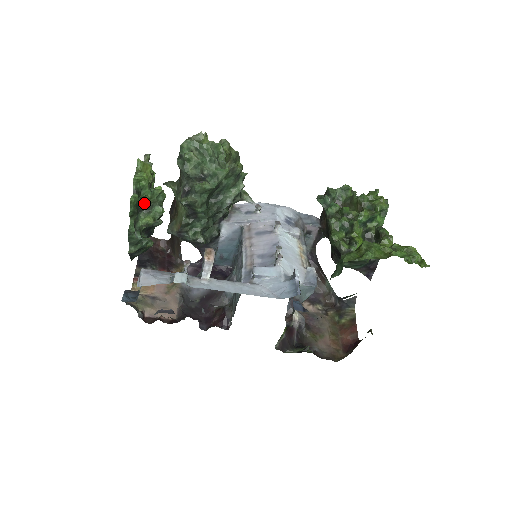
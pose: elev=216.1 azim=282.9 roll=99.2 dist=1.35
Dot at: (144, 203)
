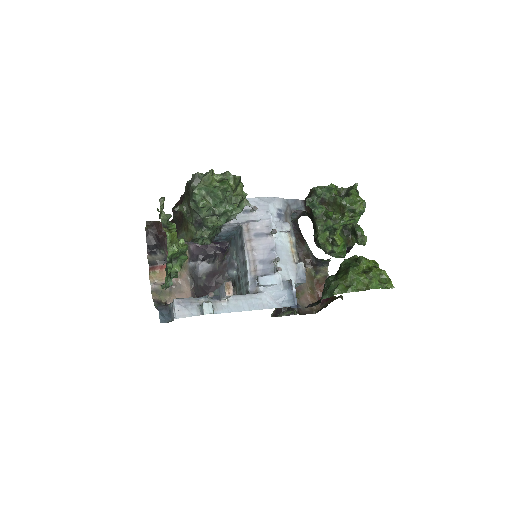
Dot at: occluded
